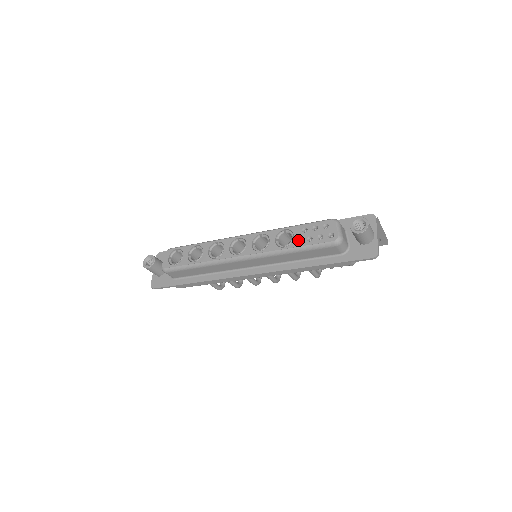
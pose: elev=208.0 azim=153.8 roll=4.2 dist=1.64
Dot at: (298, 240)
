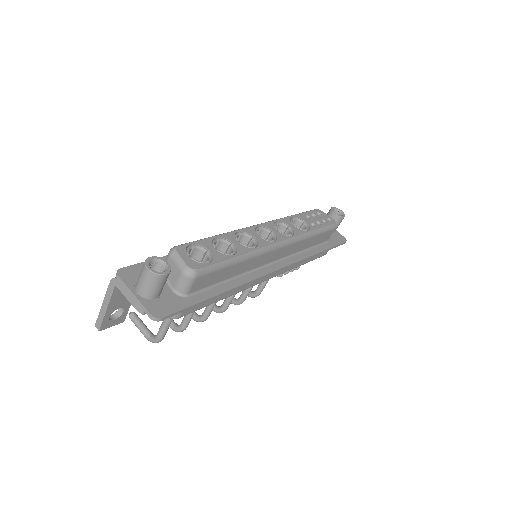
Dot at: (310, 225)
